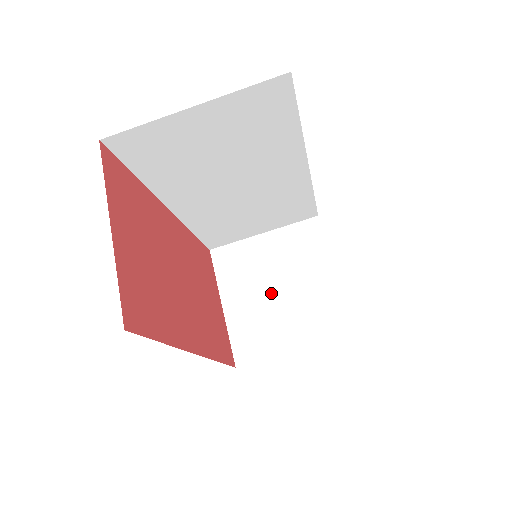
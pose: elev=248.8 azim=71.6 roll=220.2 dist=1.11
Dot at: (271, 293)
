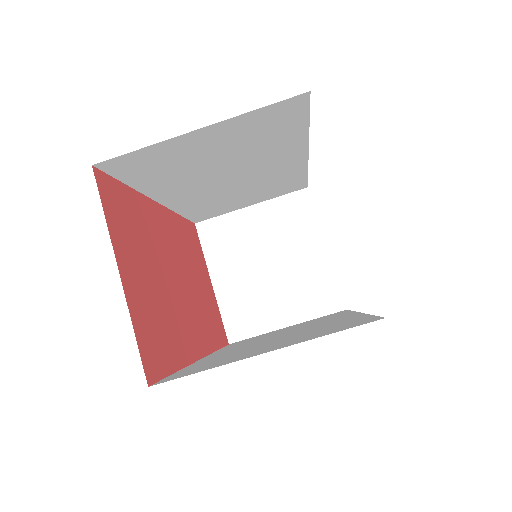
Dot at: (261, 269)
